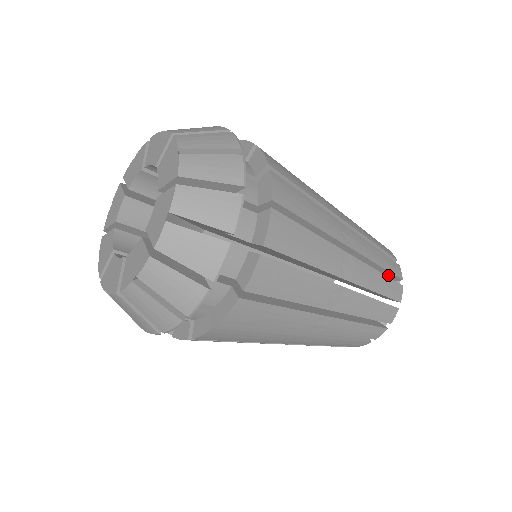
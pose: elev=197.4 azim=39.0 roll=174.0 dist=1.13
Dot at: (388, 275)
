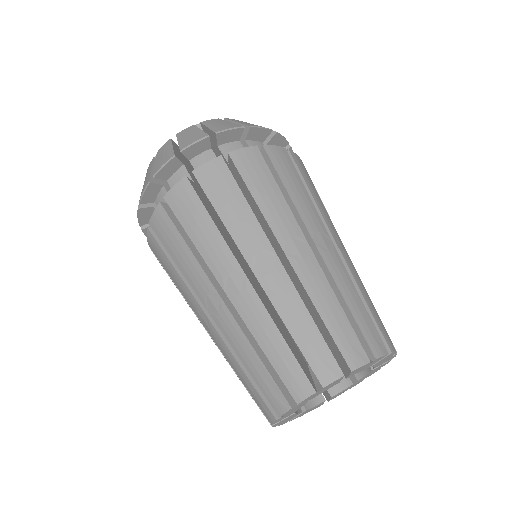
Dot at: (310, 362)
